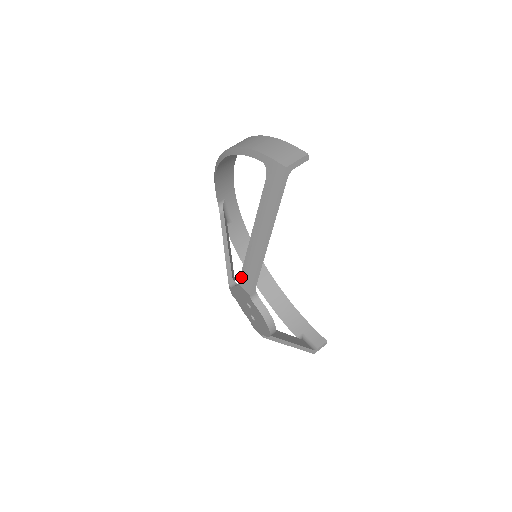
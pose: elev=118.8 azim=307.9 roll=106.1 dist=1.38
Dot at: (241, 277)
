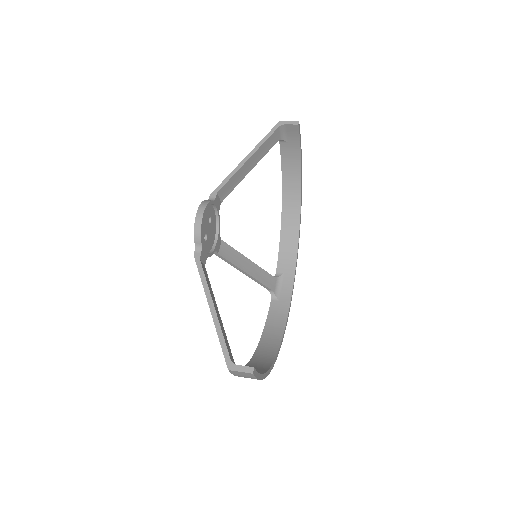
Dot at: occluded
